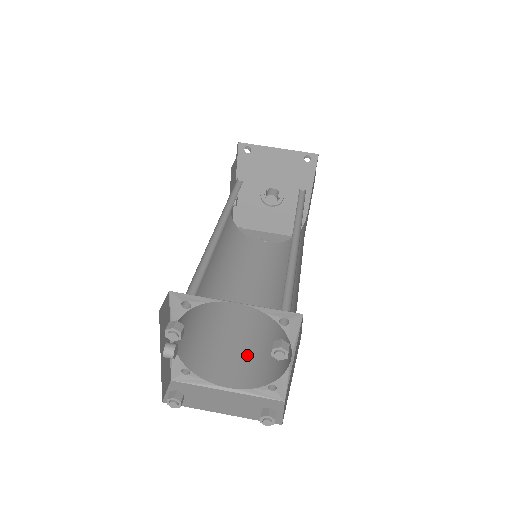
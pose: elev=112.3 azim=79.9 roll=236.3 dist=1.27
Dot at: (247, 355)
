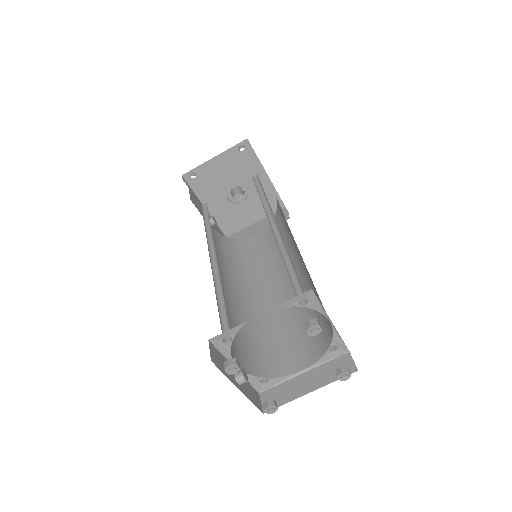
Dot at: (301, 335)
